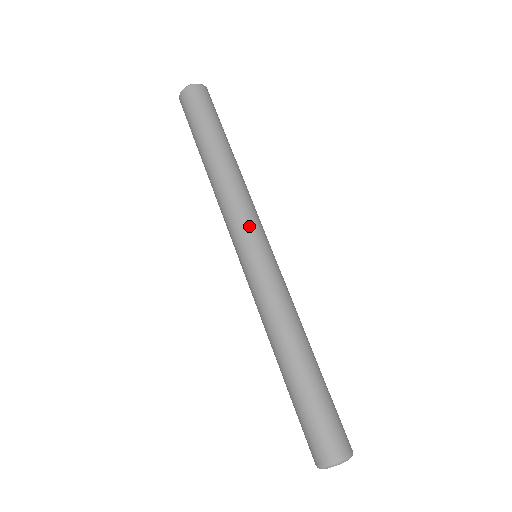
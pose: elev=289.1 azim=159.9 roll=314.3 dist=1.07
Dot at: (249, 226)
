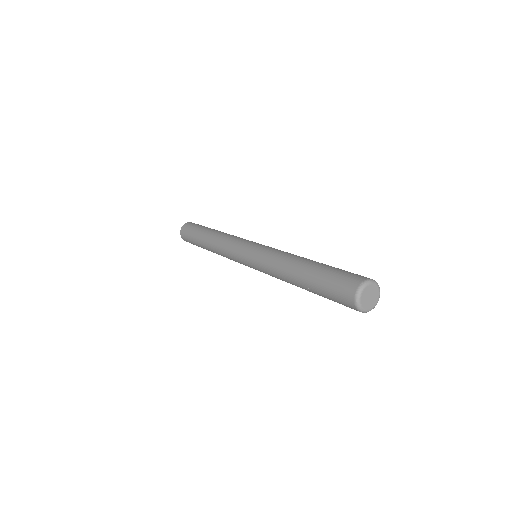
Dot at: (243, 241)
